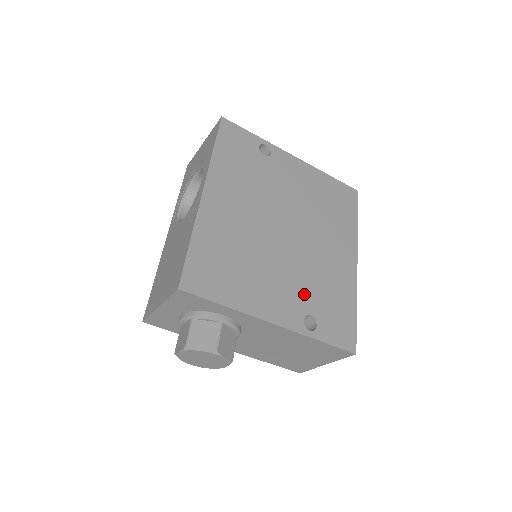
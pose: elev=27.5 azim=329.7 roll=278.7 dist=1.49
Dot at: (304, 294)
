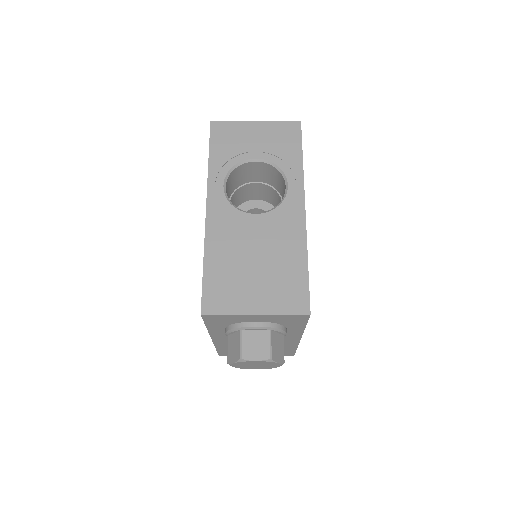
Dot at: occluded
